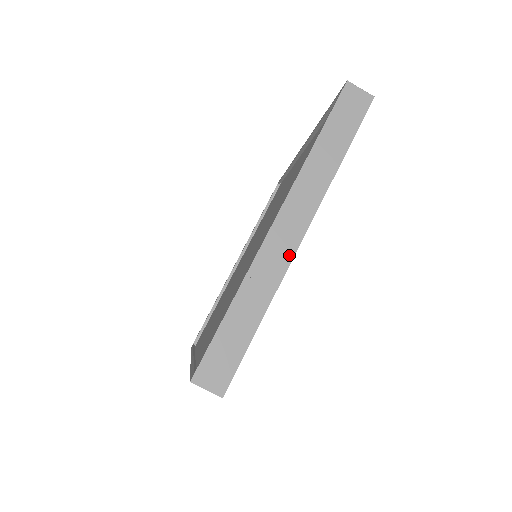
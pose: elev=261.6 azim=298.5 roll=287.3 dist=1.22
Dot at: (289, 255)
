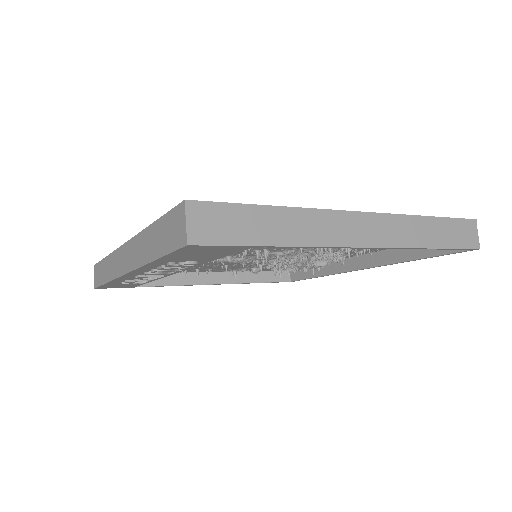
Dot at: (345, 242)
